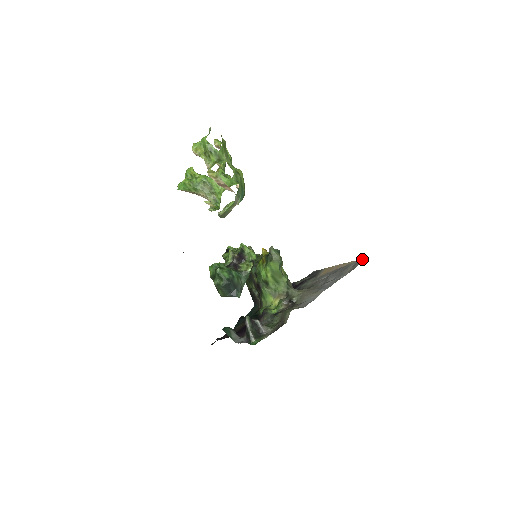
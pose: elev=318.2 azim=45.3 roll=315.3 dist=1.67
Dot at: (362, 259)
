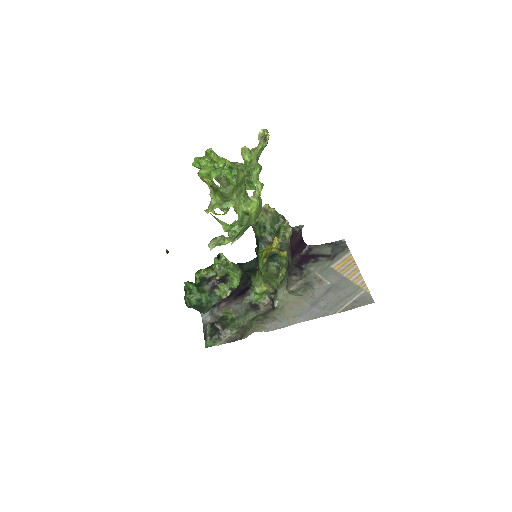
Dot at: (370, 298)
